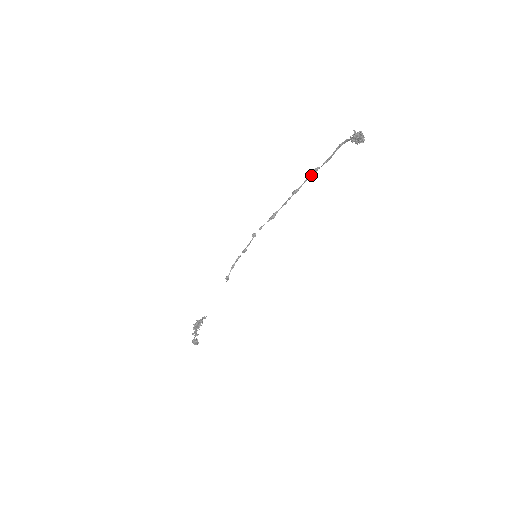
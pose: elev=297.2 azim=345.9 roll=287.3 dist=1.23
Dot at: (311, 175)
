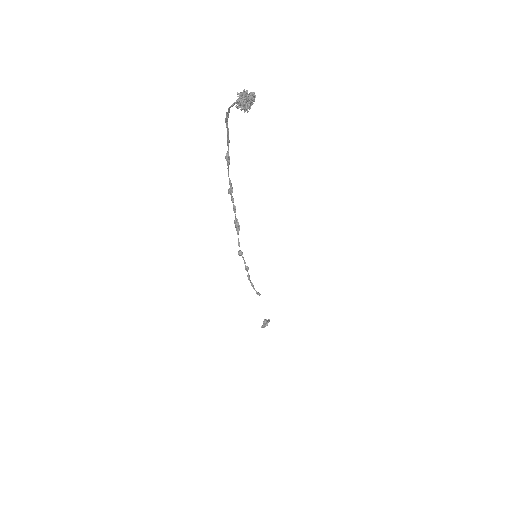
Dot at: (228, 166)
